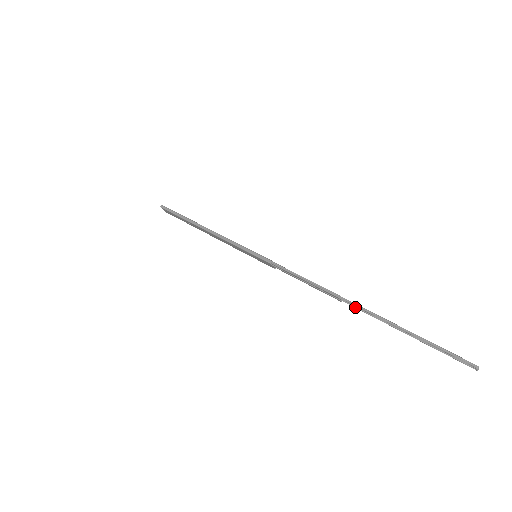
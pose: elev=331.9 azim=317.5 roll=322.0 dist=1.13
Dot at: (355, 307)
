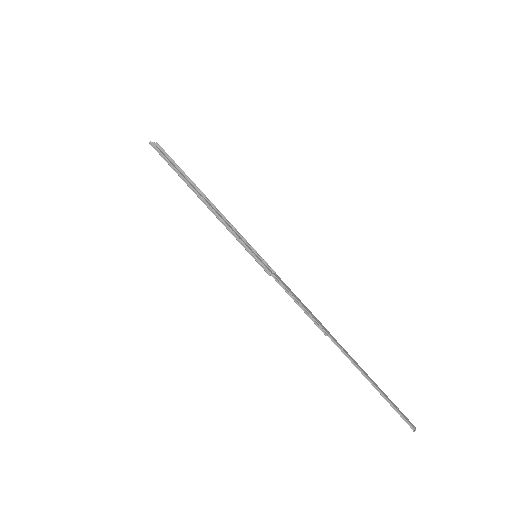
Dot at: (338, 345)
